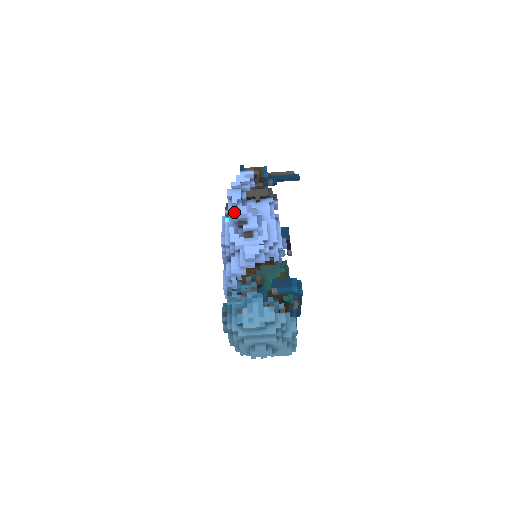
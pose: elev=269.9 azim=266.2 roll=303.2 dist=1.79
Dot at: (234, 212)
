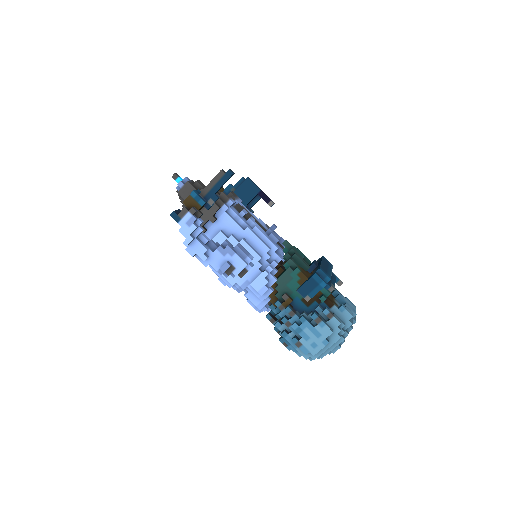
Dot at: (212, 265)
